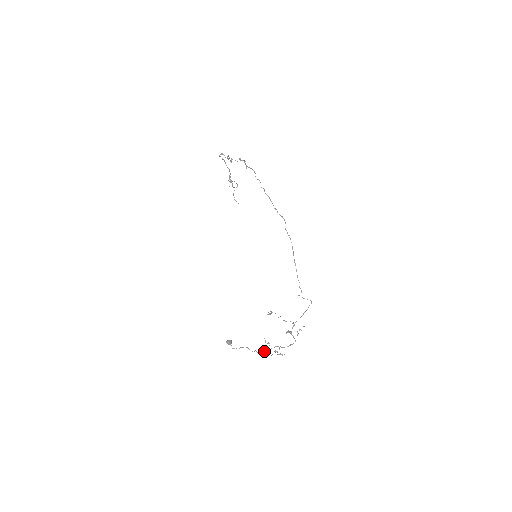
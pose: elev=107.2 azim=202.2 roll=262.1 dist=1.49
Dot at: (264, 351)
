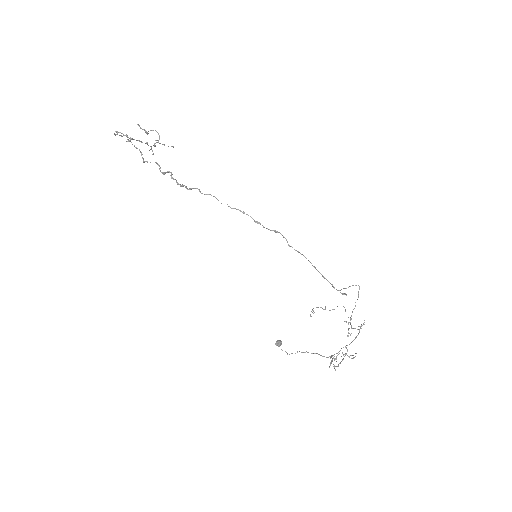
Dot at: occluded
